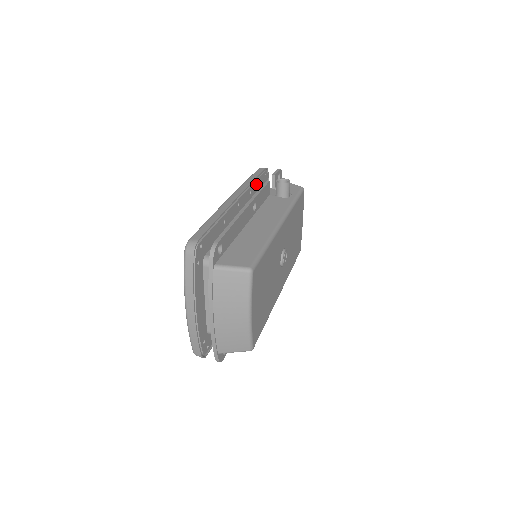
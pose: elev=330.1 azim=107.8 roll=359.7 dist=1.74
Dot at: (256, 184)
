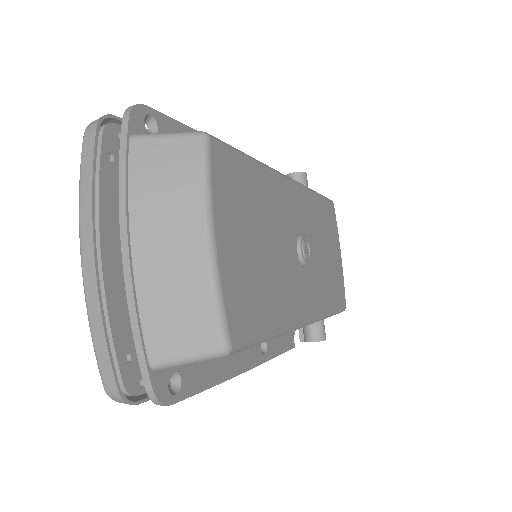
Dot at: occluded
